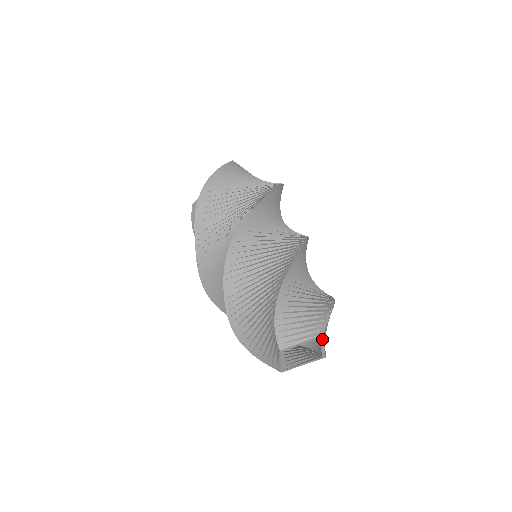
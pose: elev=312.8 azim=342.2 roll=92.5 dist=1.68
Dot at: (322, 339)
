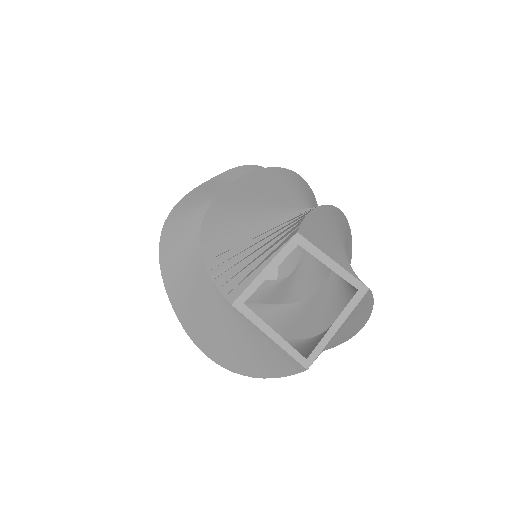
Dot at: (355, 301)
